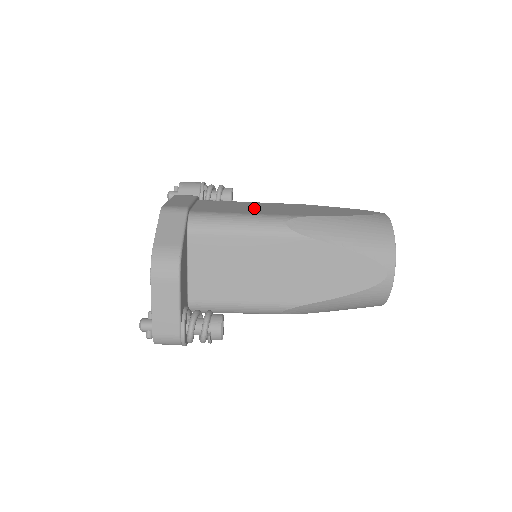
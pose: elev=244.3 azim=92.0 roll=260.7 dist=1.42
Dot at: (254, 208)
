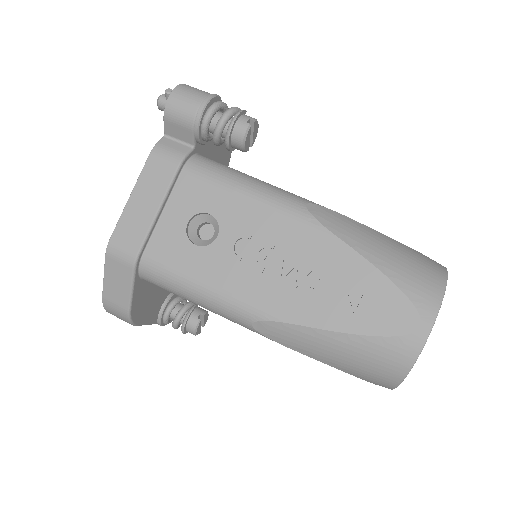
Dot at: occluded
